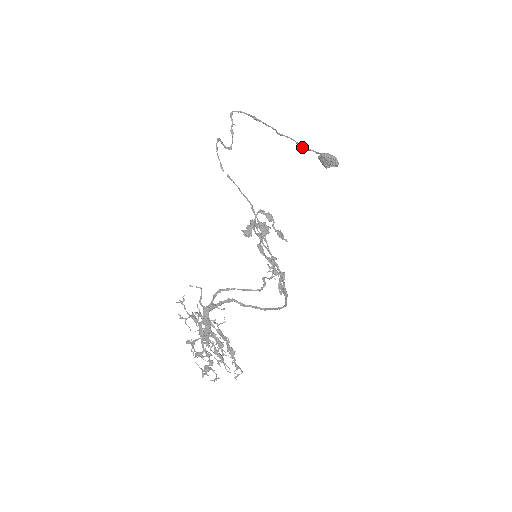
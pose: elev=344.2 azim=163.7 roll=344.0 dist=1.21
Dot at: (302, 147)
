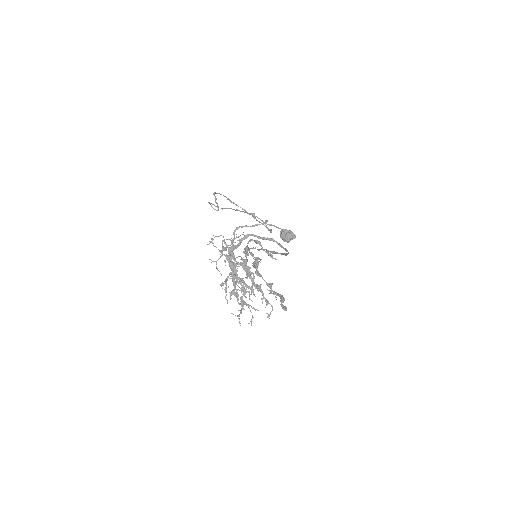
Dot at: occluded
